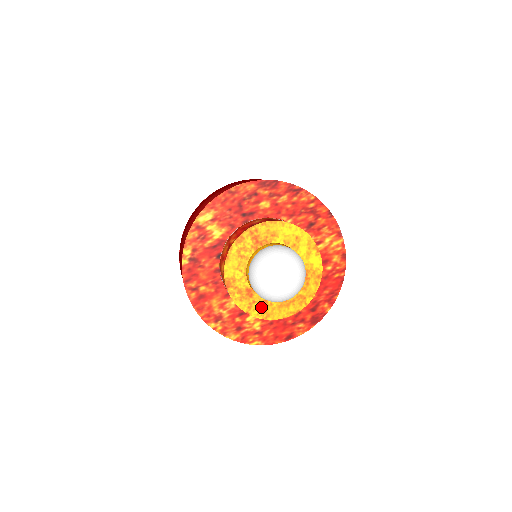
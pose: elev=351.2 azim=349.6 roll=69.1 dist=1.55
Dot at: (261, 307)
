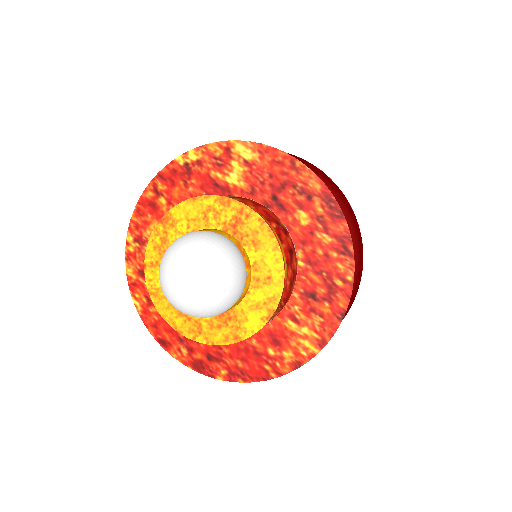
Dot at: occluded
